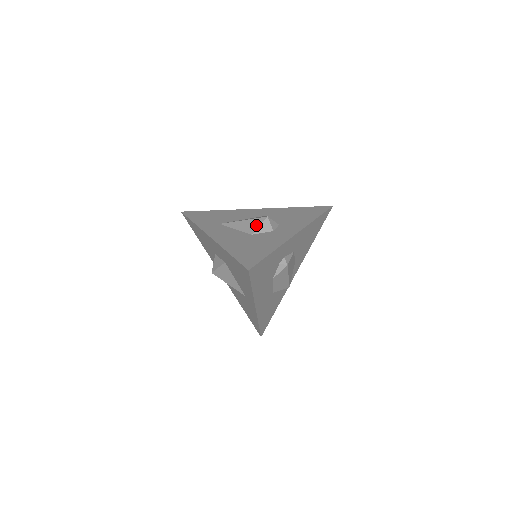
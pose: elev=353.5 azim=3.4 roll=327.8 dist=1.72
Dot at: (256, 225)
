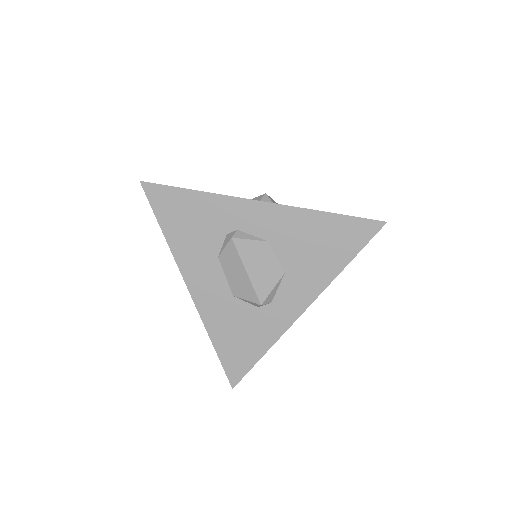
Dot at: occluded
